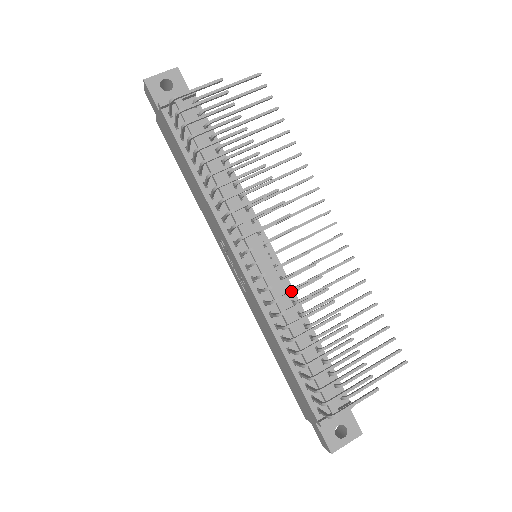
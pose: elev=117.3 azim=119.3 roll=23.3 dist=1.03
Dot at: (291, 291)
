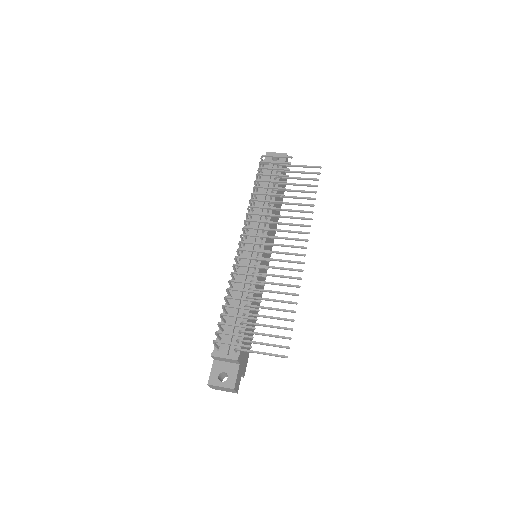
Dot at: (246, 265)
